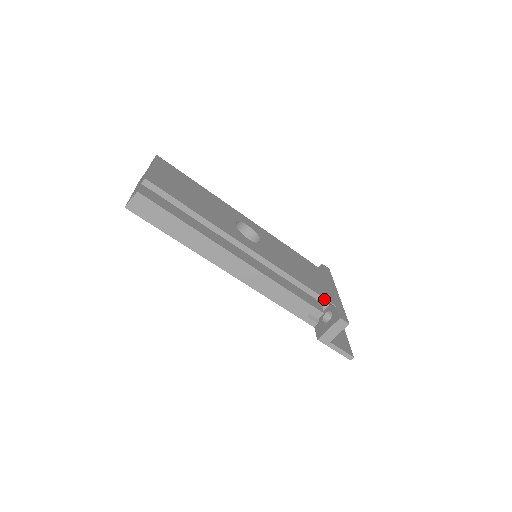
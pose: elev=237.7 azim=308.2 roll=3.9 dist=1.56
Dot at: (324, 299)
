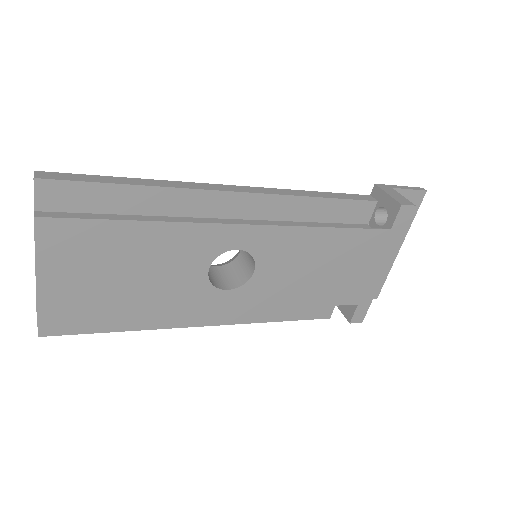
Dot at: (340, 304)
